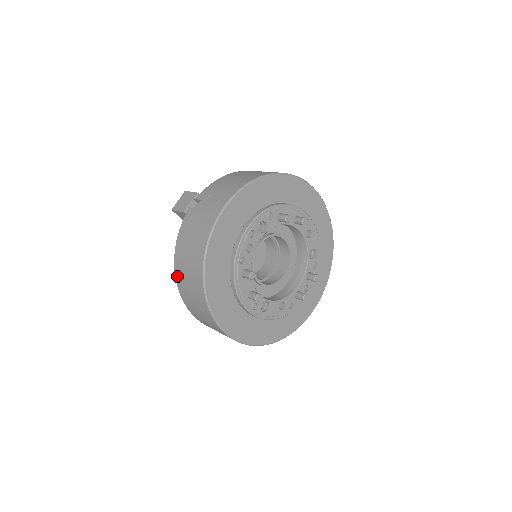
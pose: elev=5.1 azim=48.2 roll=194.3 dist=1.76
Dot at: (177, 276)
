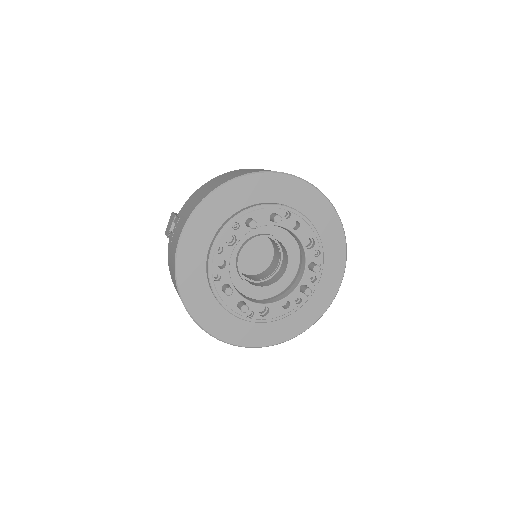
Dot at: occluded
